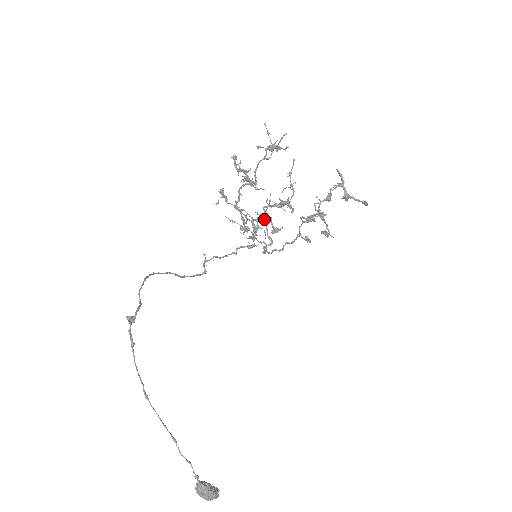
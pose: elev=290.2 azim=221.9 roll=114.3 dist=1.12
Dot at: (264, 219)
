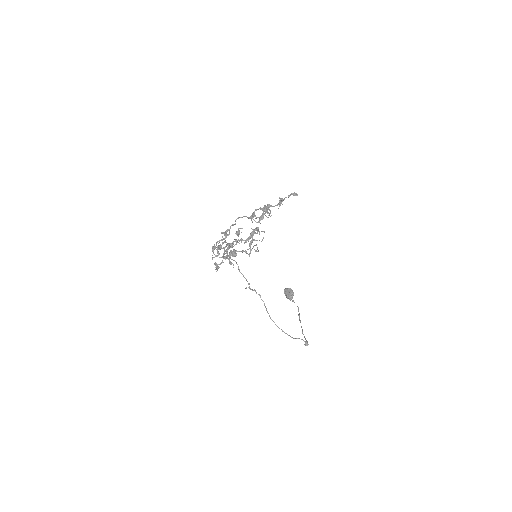
Dot at: occluded
